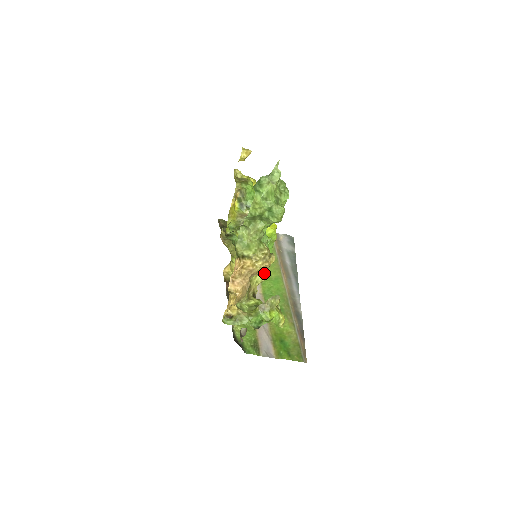
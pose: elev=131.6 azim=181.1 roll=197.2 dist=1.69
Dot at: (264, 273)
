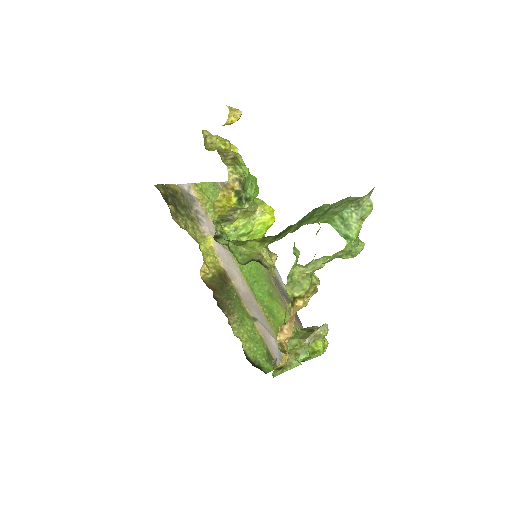
Dot at: occluded
